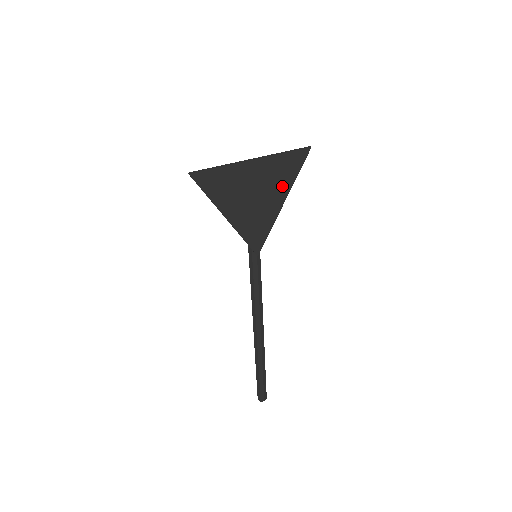
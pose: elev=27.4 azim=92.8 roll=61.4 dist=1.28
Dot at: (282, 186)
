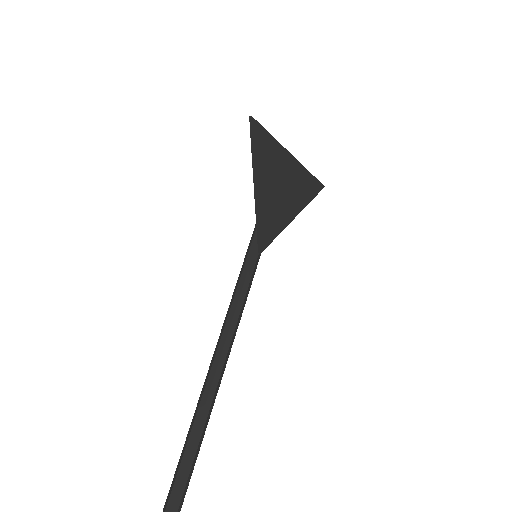
Dot at: (300, 199)
